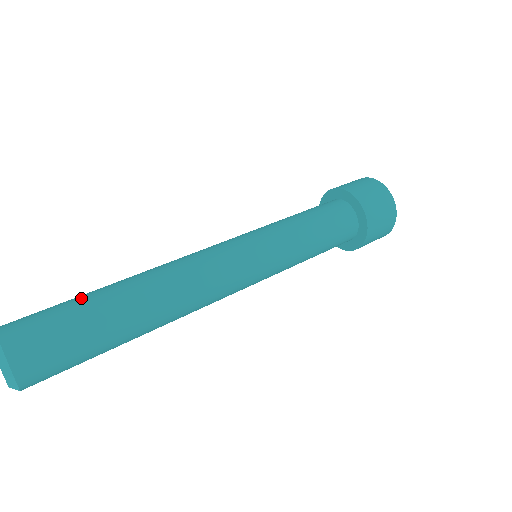
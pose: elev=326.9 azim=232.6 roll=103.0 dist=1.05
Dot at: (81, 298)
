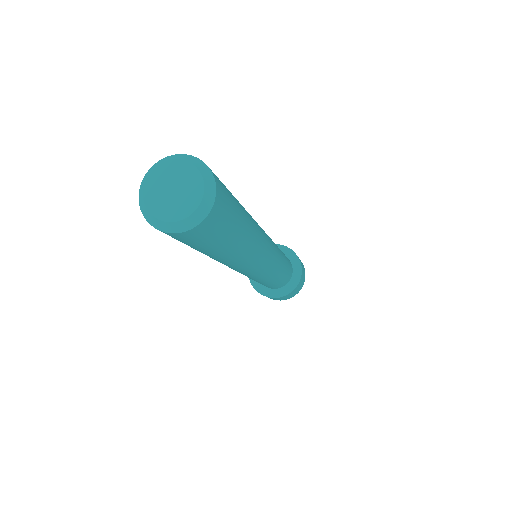
Dot at: occluded
